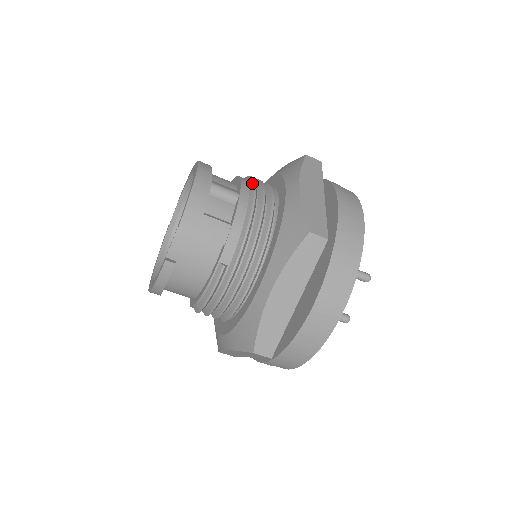
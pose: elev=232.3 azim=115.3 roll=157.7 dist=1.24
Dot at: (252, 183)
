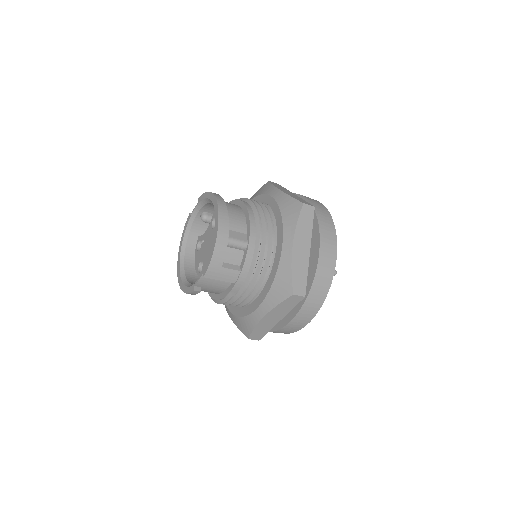
Dot at: (258, 230)
